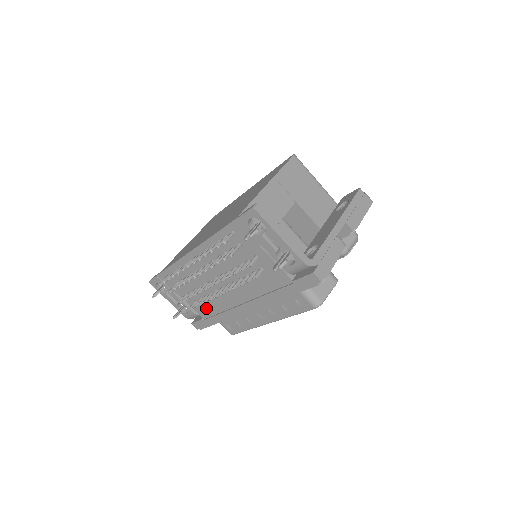
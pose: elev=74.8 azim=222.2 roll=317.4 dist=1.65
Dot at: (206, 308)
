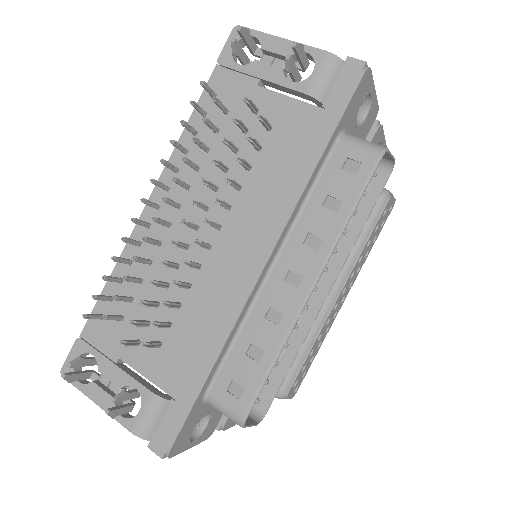
Dot at: (180, 349)
